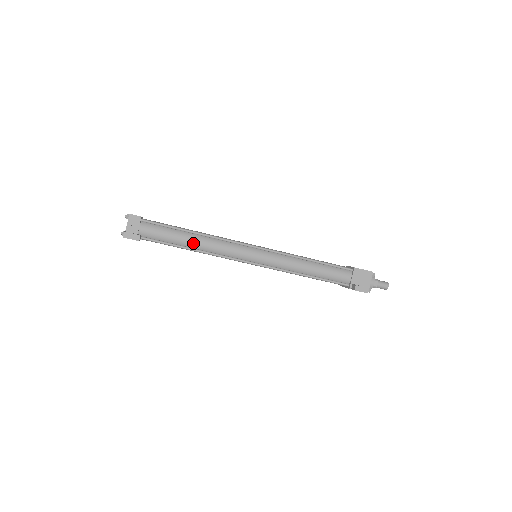
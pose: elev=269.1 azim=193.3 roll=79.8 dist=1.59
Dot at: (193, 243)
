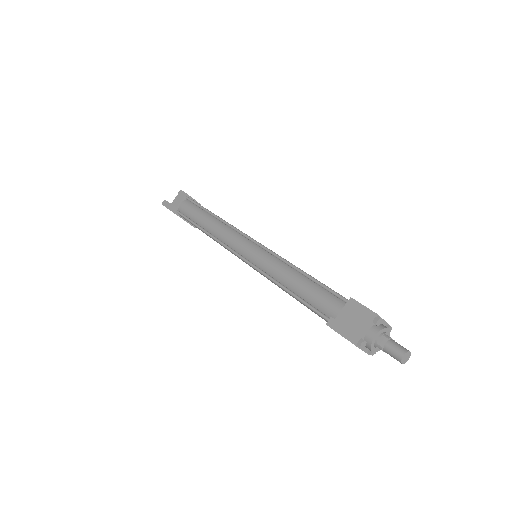
Dot at: (207, 224)
